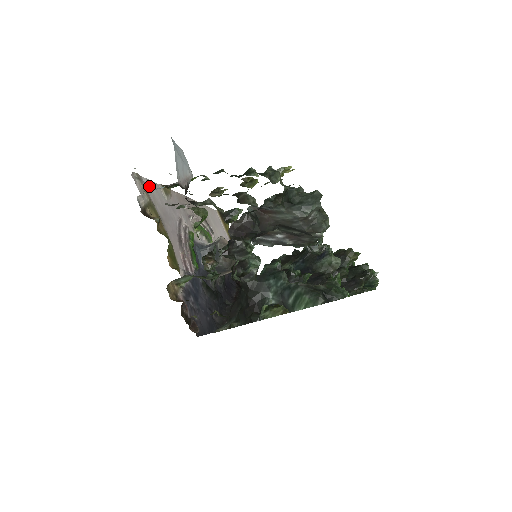
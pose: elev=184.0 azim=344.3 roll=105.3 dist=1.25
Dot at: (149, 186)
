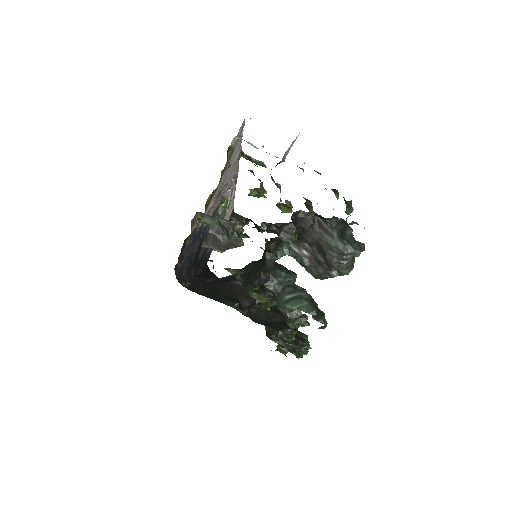
Dot at: (240, 139)
